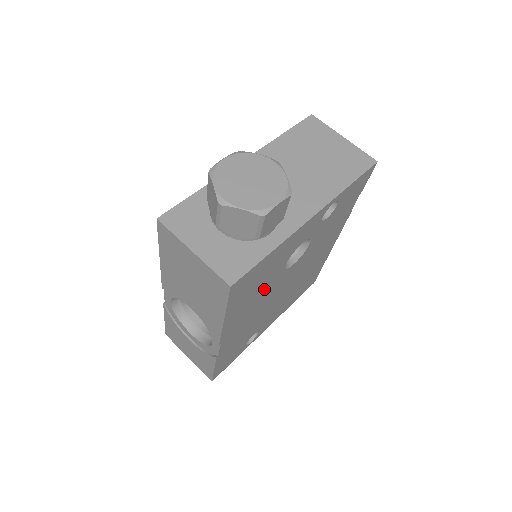
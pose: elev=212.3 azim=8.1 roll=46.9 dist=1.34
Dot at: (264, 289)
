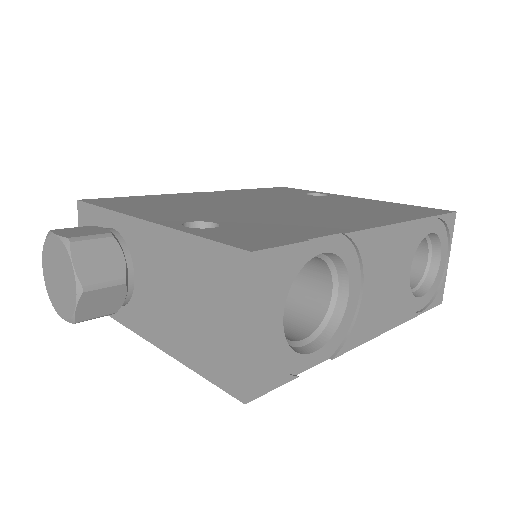
Dot at: occluded
